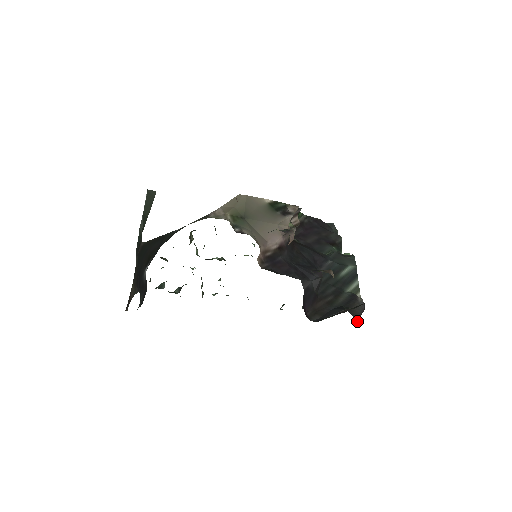
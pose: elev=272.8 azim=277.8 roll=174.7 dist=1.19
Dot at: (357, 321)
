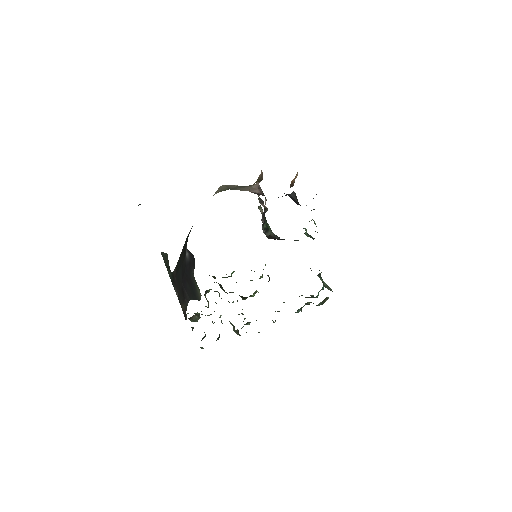
Dot at: occluded
